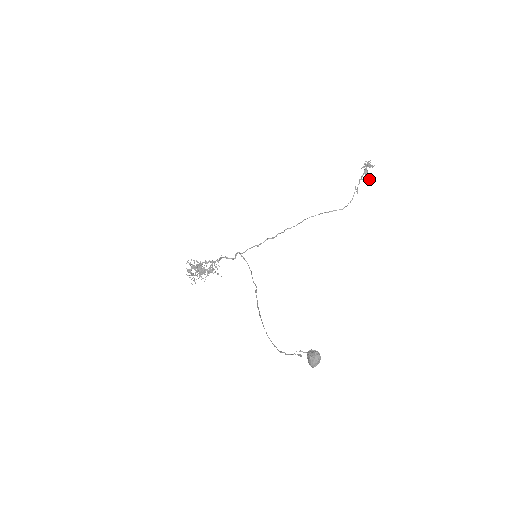
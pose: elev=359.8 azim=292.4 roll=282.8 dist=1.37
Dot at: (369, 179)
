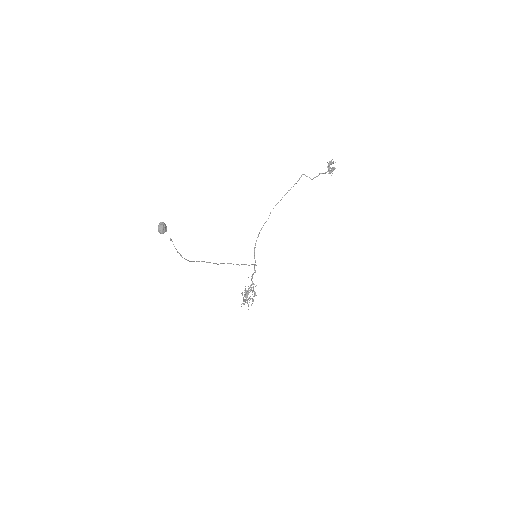
Dot at: (331, 171)
